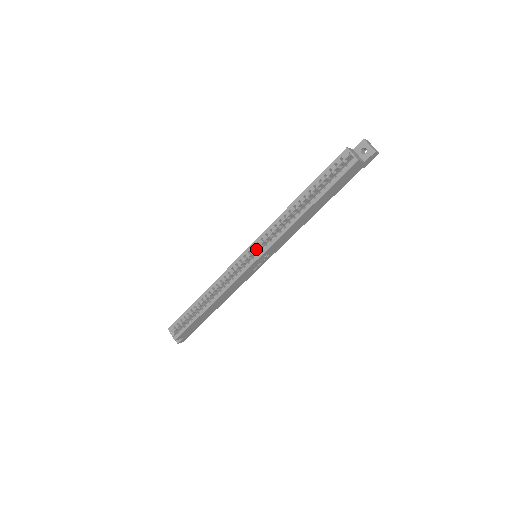
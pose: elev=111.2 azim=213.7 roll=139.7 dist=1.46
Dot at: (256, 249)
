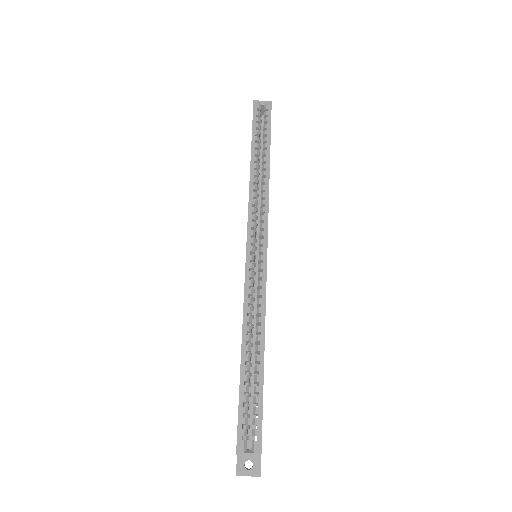
Dot at: (254, 239)
